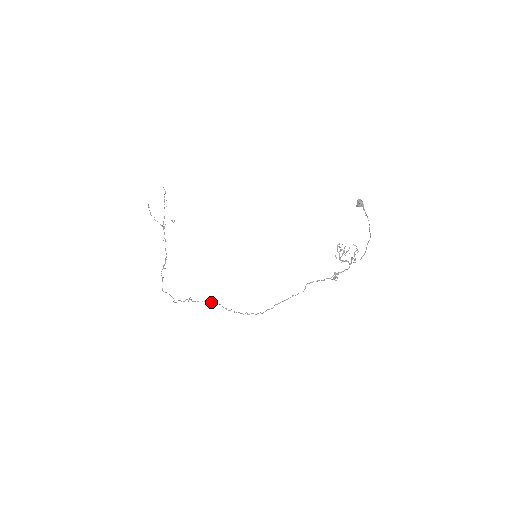
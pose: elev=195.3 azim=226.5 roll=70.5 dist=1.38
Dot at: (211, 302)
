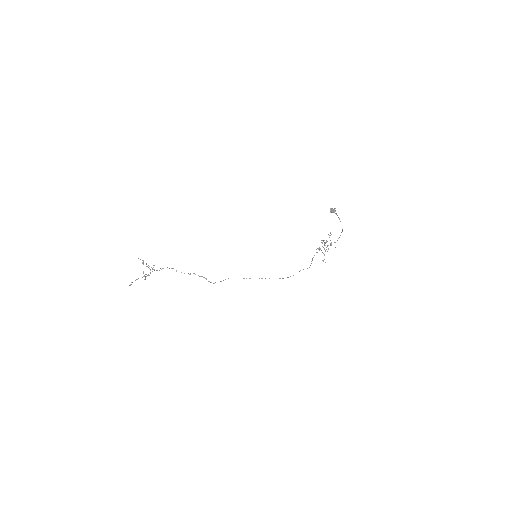
Dot at: occluded
